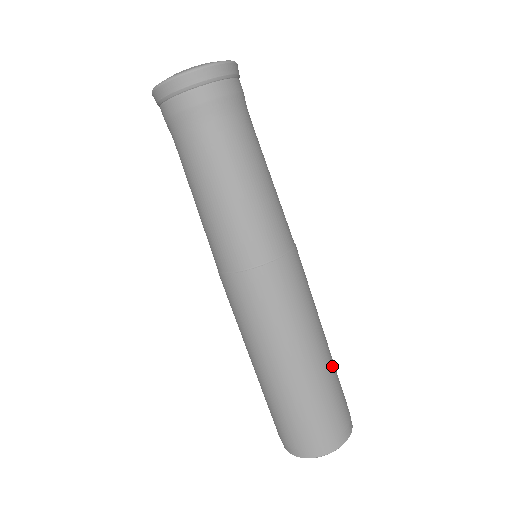
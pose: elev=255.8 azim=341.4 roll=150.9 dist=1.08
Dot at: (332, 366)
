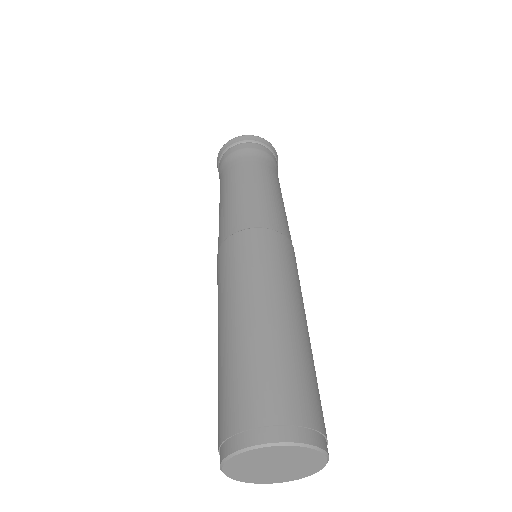
Dot at: (311, 354)
